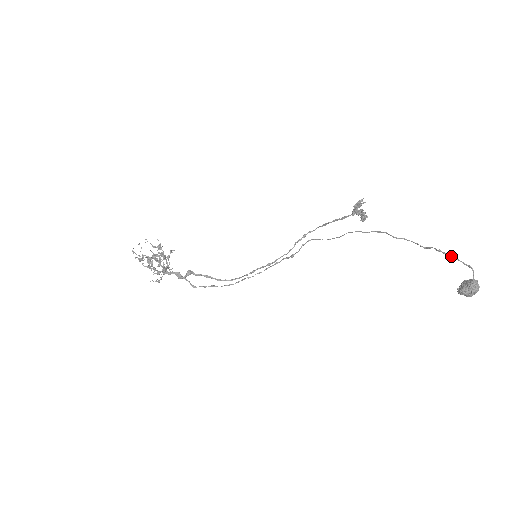
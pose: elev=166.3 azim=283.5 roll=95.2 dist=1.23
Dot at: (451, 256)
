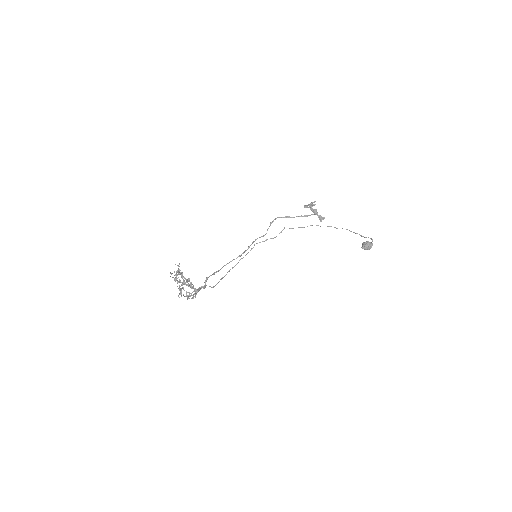
Dot at: occluded
